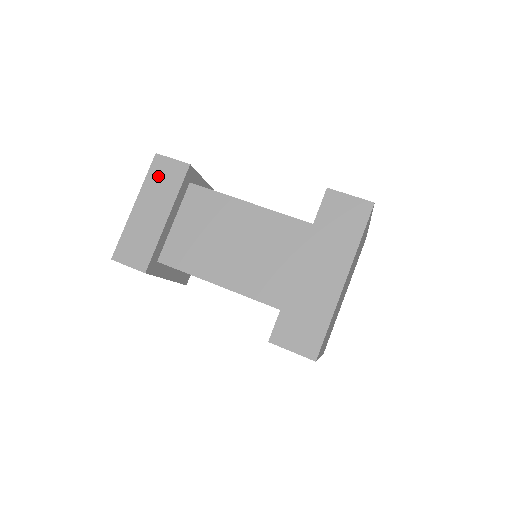
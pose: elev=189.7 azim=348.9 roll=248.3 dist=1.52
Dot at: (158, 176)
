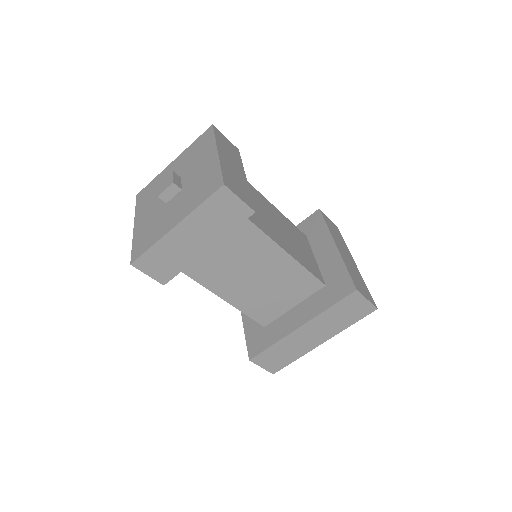
Dot at: (223, 142)
